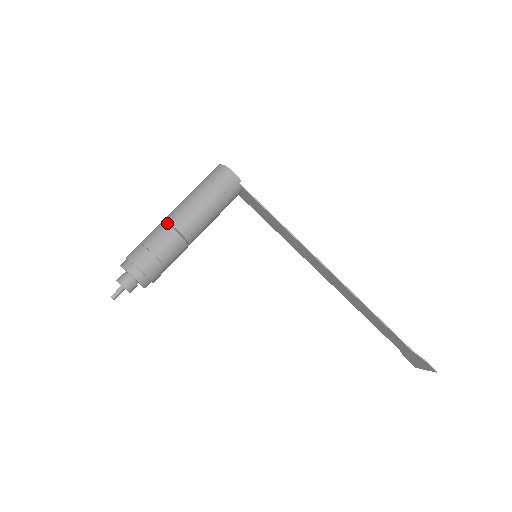
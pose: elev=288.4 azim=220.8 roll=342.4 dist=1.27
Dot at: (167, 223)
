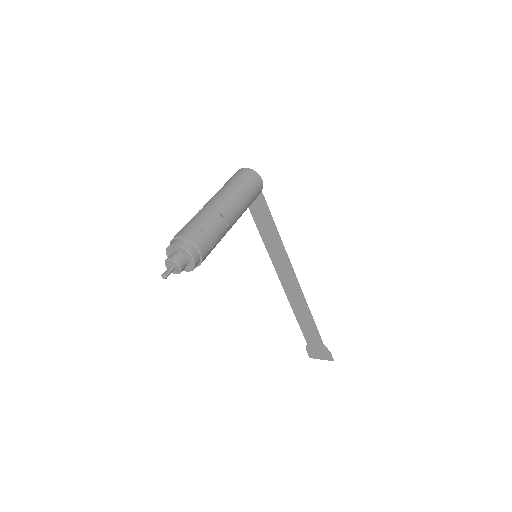
Dot at: (218, 212)
